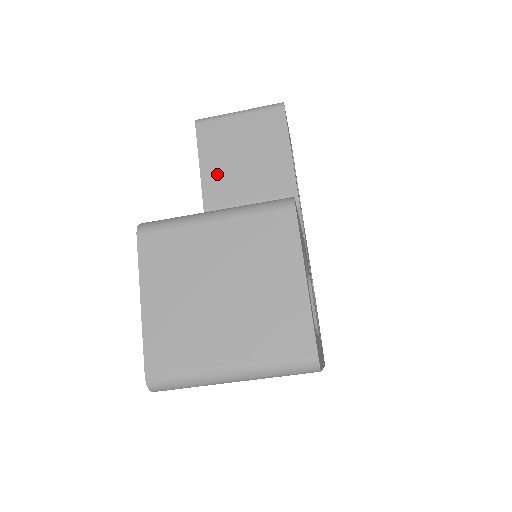
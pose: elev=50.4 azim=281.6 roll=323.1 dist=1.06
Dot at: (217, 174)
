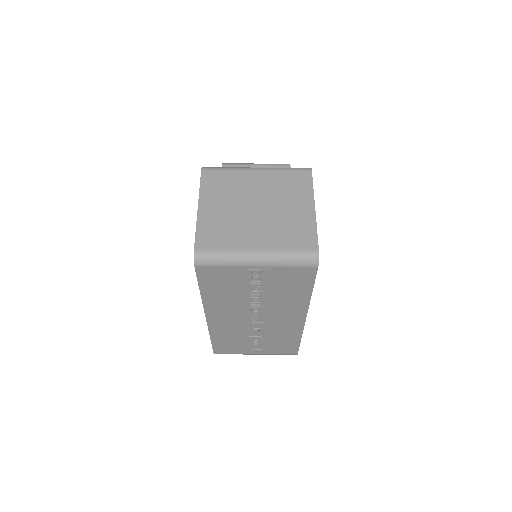
Dot at: occluded
